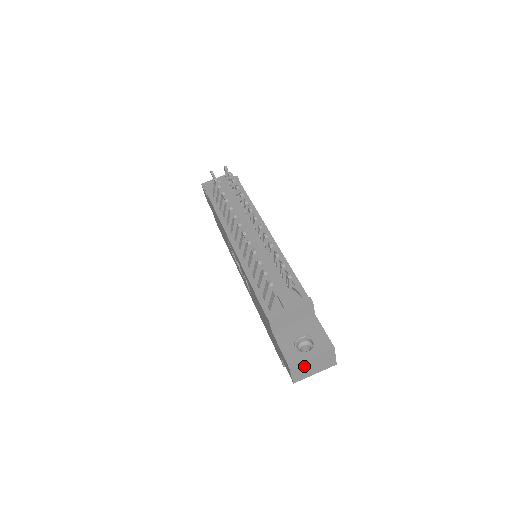
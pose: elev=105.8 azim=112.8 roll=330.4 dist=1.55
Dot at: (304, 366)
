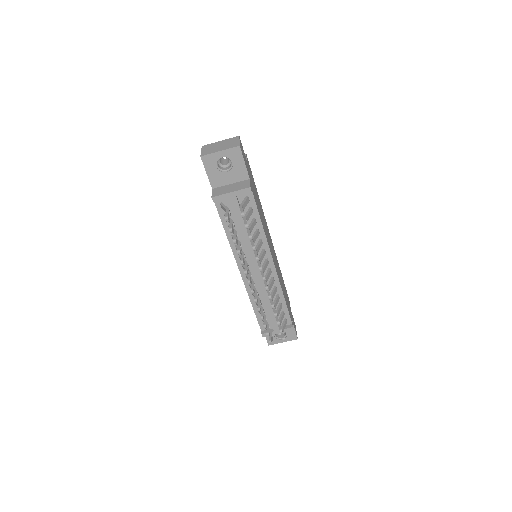
Dot at: occluded
